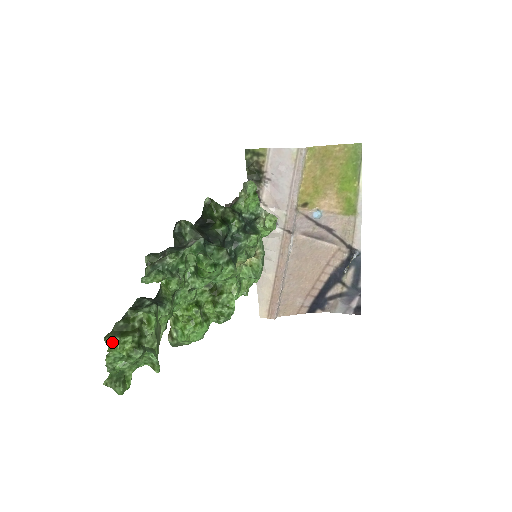
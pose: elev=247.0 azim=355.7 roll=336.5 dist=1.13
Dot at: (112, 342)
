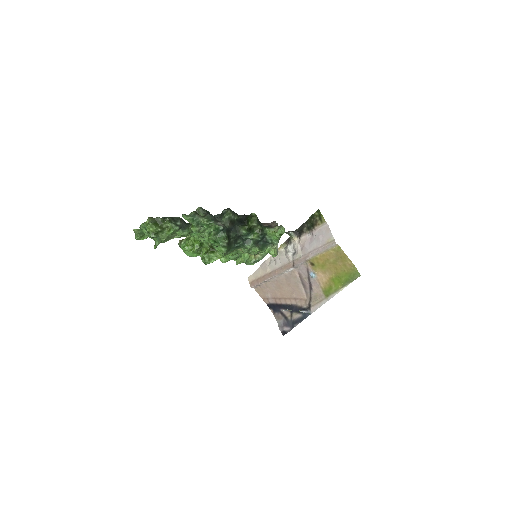
Dot at: (149, 222)
